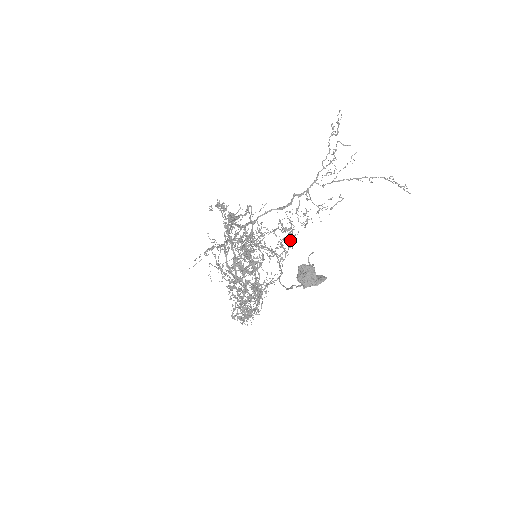
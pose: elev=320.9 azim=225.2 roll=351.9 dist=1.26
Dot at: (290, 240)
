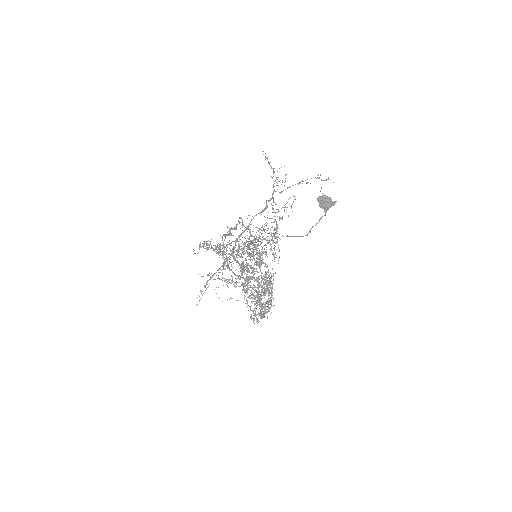
Dot at: (275, 236)
